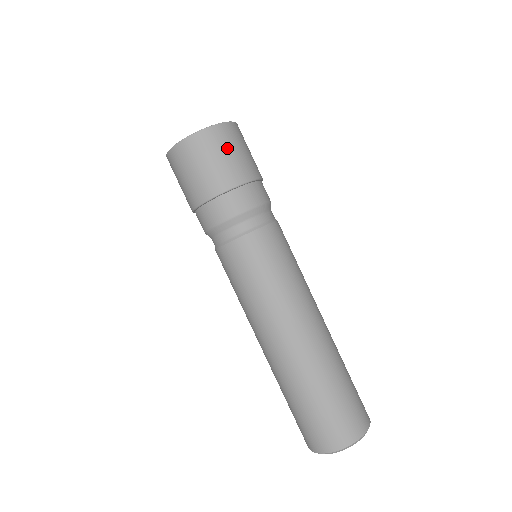
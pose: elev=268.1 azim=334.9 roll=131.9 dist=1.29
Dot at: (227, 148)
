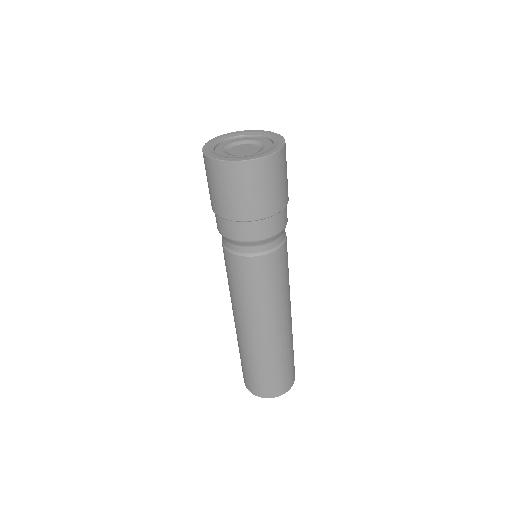
Dot at: (277, 177)
